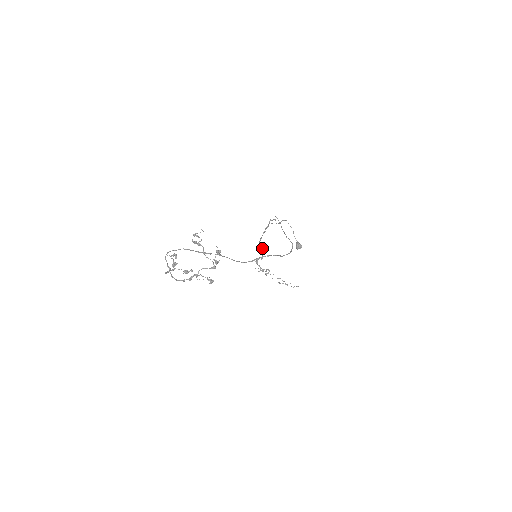
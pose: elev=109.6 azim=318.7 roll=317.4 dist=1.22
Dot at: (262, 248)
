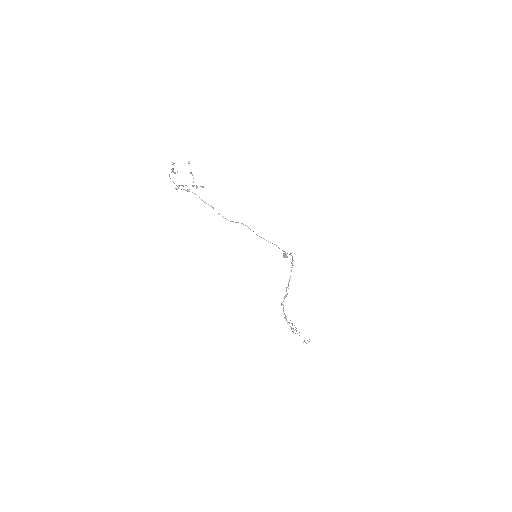
Dot at: (287, 294)
